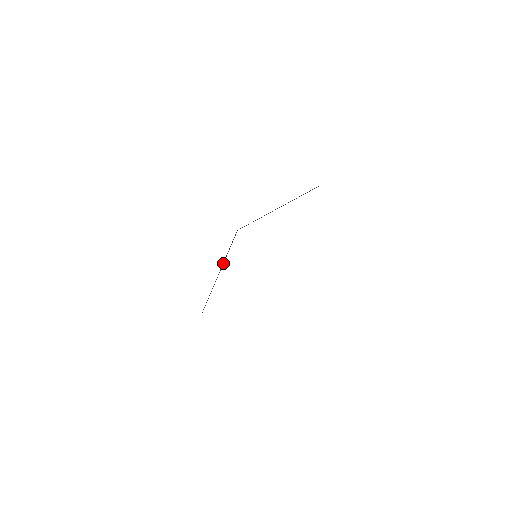
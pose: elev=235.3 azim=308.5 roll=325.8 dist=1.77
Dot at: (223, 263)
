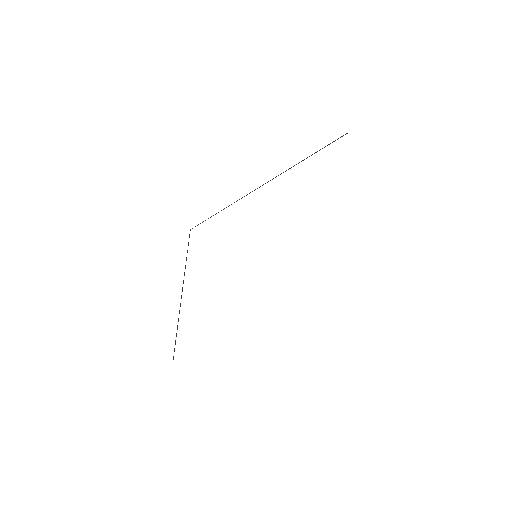
Dot at: (183, 280)
